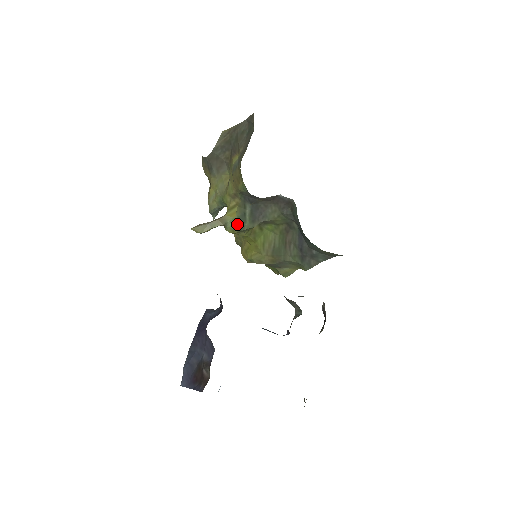
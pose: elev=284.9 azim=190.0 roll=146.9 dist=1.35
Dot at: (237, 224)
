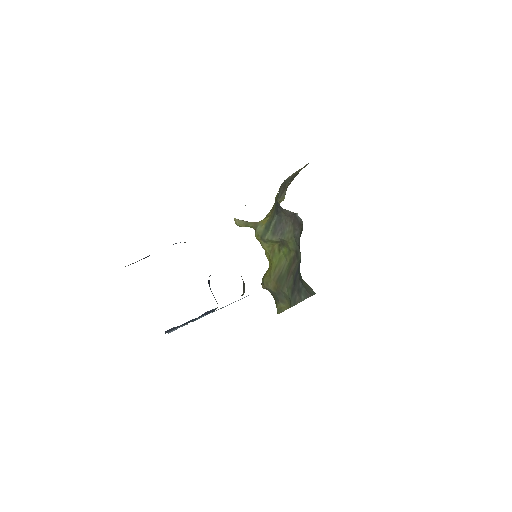
Dot at: (263, 231)
